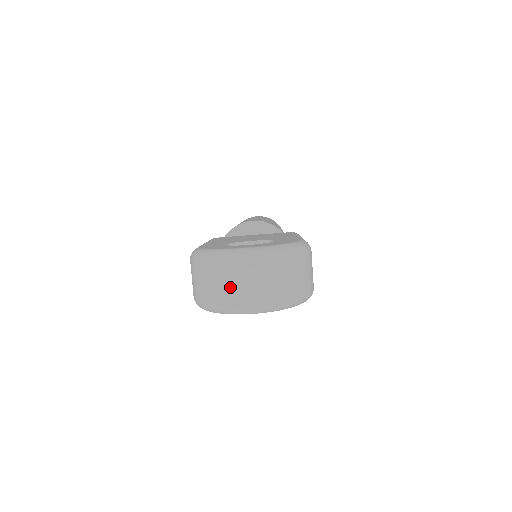
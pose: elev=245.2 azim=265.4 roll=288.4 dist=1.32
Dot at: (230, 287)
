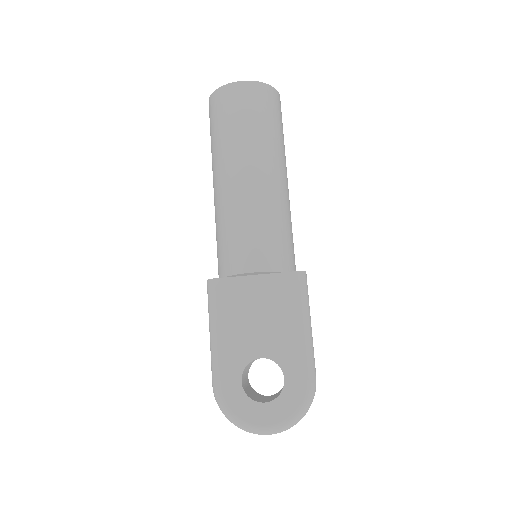
Dot at: occluded
